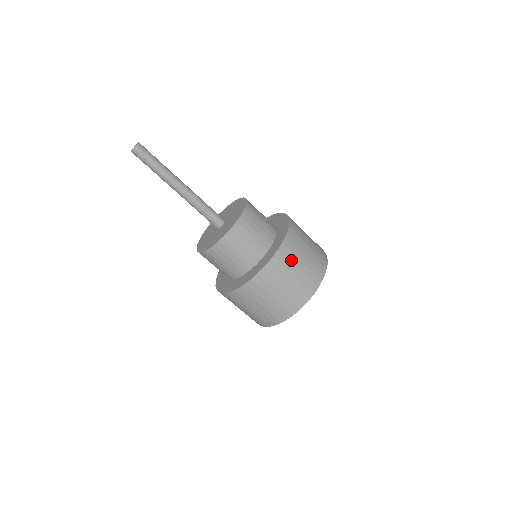
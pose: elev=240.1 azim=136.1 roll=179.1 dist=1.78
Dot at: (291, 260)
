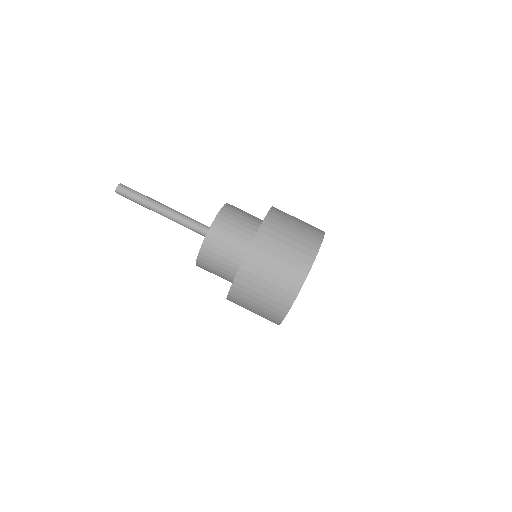
Dot at: (285, 219)
